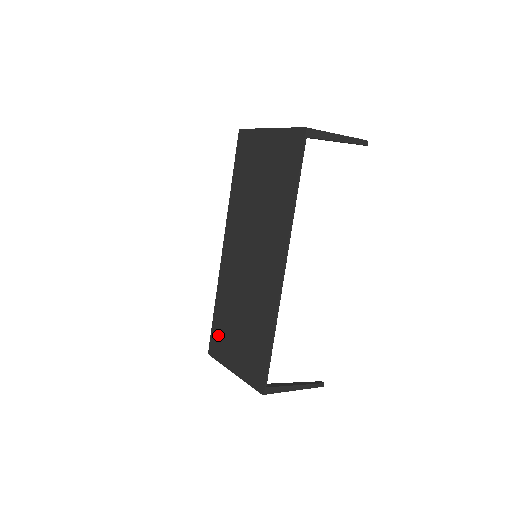
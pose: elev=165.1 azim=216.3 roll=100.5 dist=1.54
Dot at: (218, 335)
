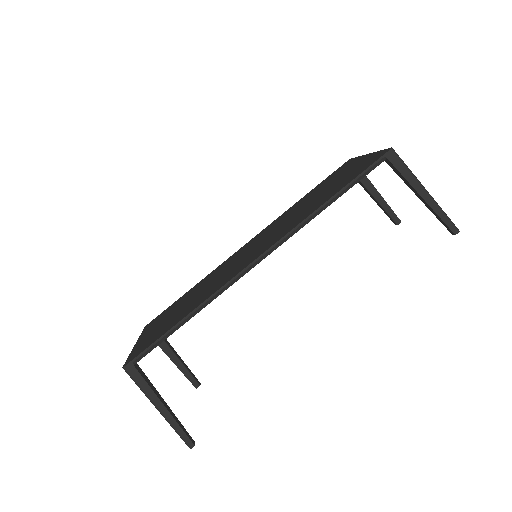
Dot at: (166, 311)
